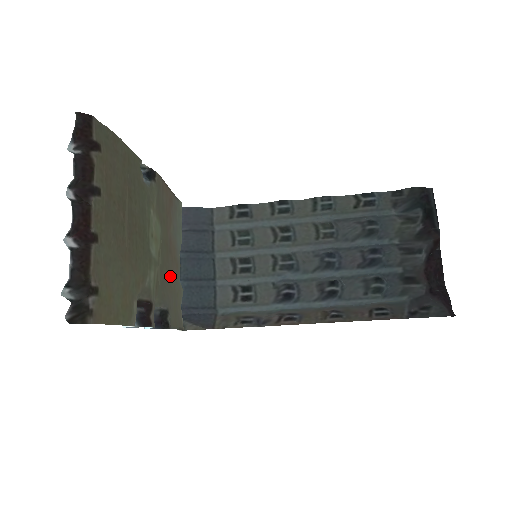
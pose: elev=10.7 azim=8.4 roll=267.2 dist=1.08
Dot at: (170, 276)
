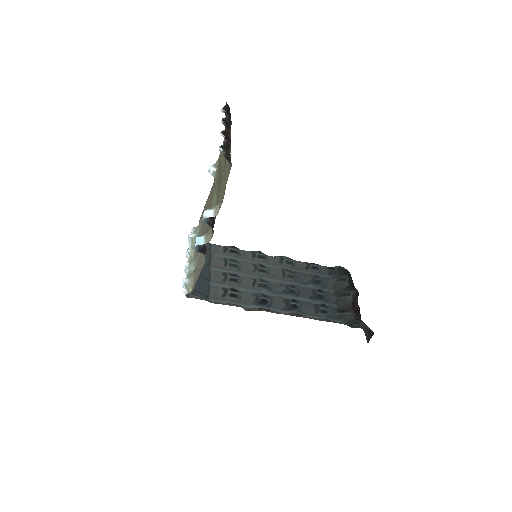
Dot at: occluded
